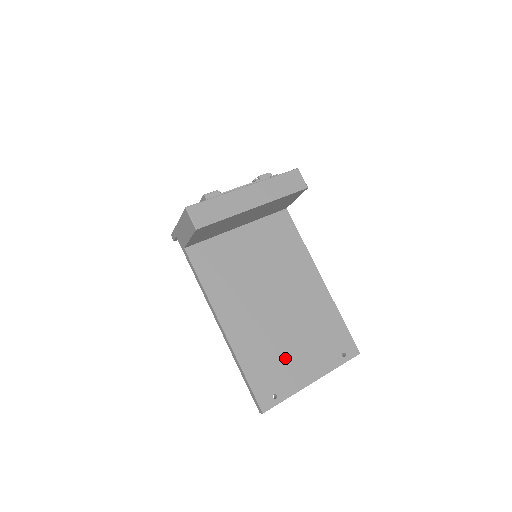
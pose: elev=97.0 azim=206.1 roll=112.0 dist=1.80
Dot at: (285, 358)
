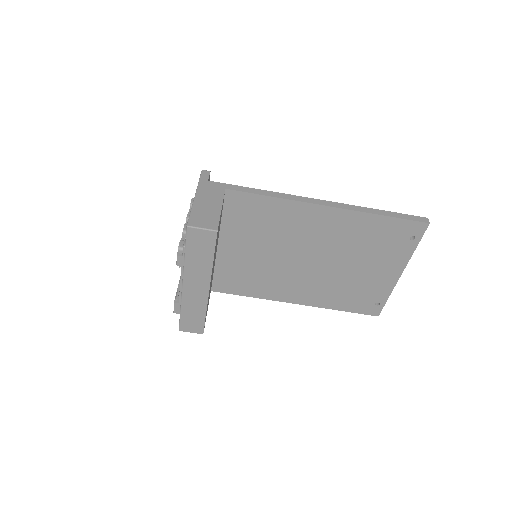
Dot at: (360, 282)
